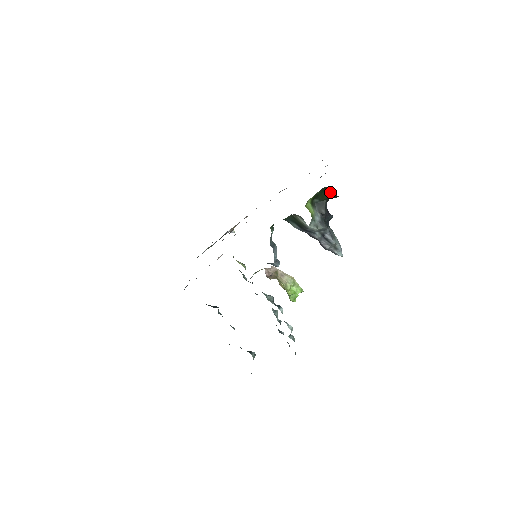
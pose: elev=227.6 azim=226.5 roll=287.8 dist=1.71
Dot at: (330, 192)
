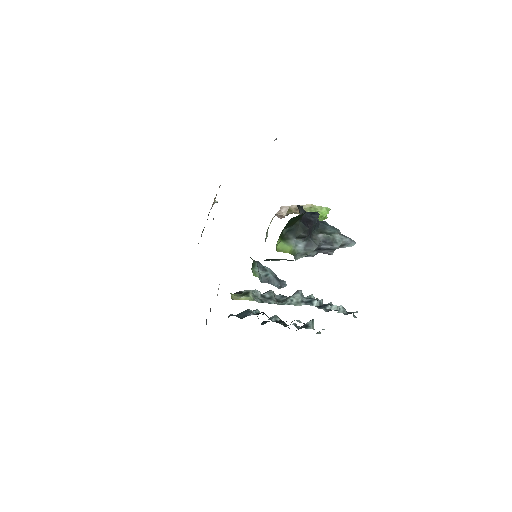
Dot at: (298, 216)
